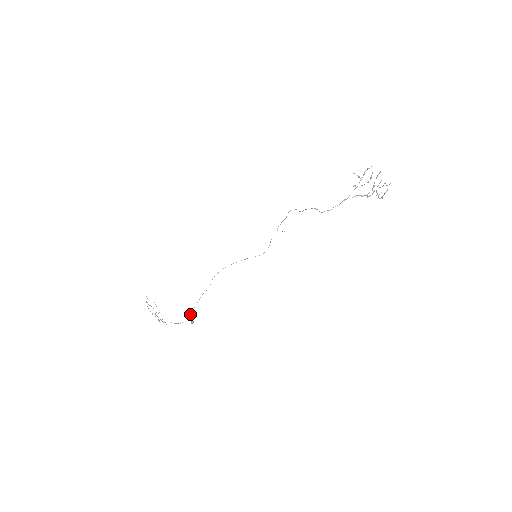
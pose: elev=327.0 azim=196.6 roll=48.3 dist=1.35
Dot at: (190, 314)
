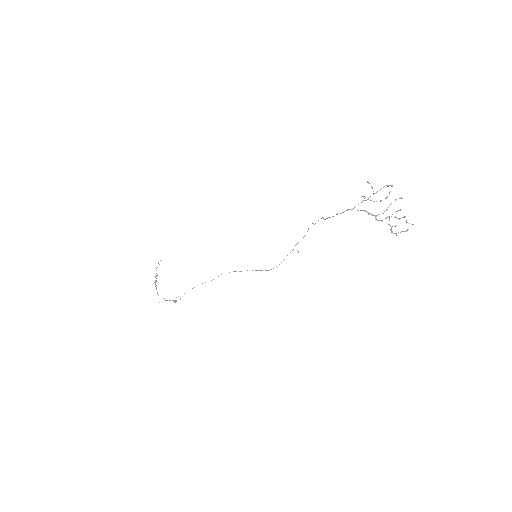
Dot at: occluded
